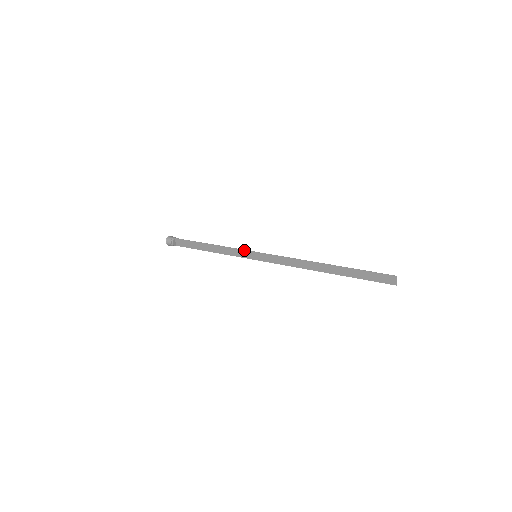
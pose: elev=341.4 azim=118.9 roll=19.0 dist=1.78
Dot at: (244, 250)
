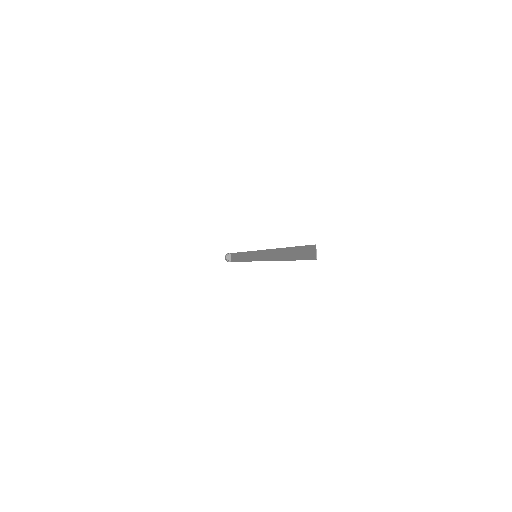
Dot at: (252, 251)
